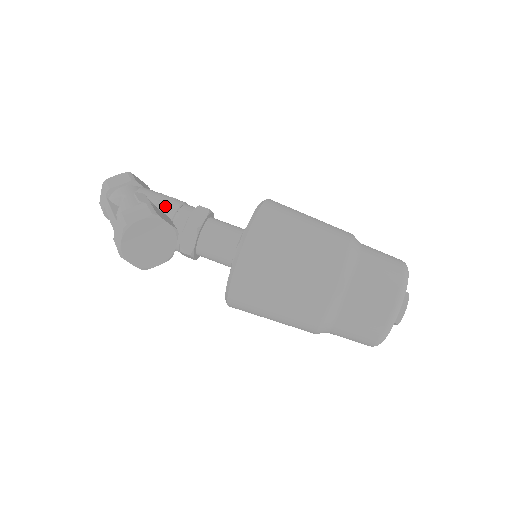
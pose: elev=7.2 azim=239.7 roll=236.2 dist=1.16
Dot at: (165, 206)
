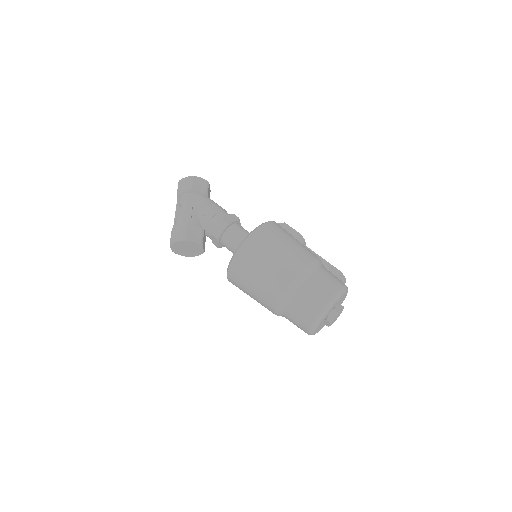
Dot at: (202, 217)
